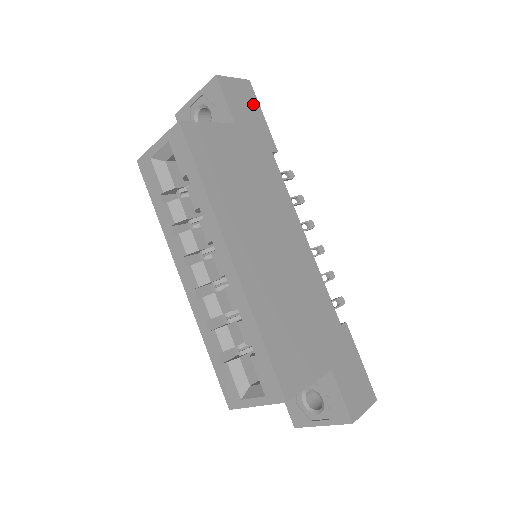
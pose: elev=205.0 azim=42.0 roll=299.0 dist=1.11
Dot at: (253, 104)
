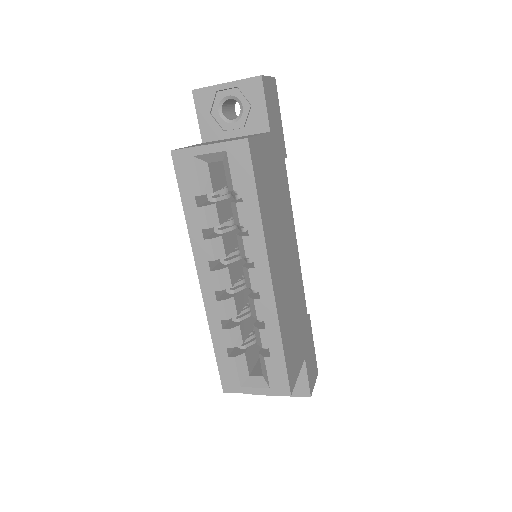
Dot at: (277, 106)
